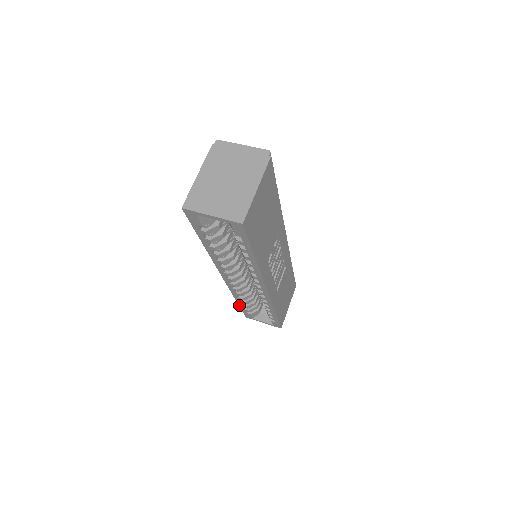
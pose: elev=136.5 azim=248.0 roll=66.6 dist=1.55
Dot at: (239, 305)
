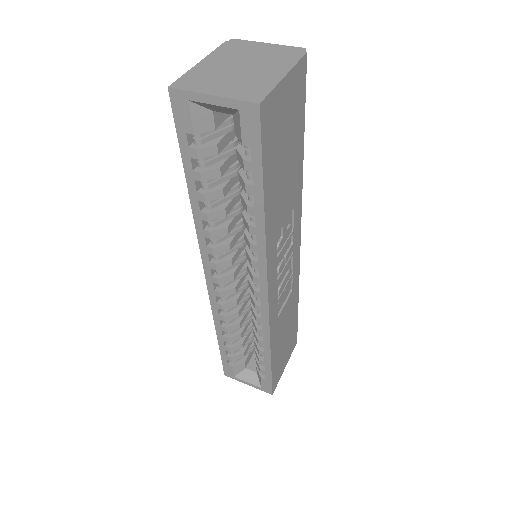
Dot at: (219, 346)
